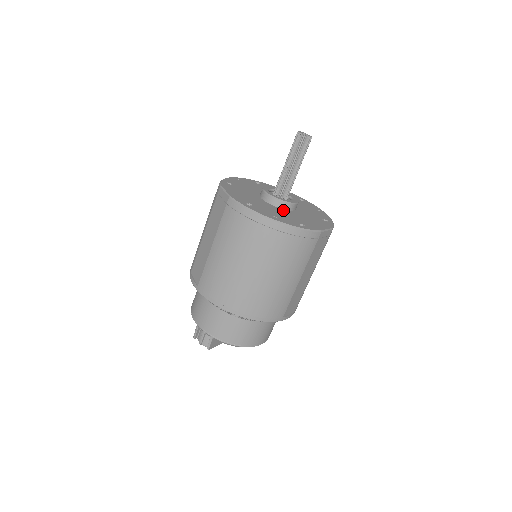
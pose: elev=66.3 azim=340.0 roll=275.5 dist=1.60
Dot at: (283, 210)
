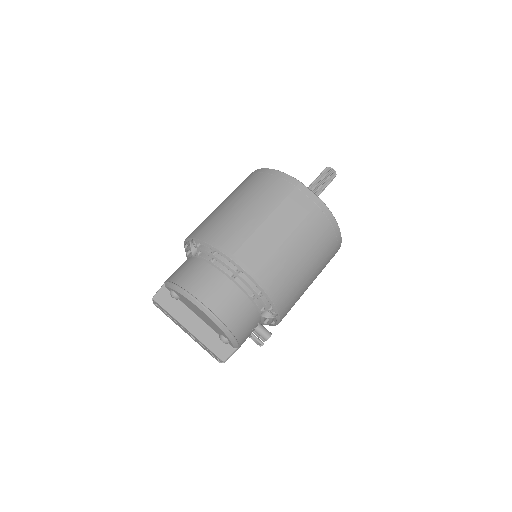
Dot at: occluded
